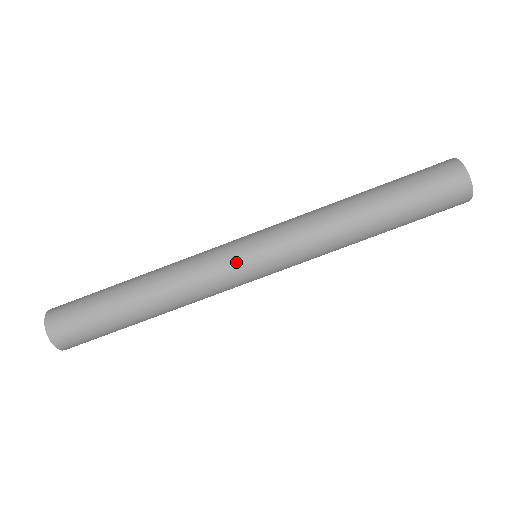
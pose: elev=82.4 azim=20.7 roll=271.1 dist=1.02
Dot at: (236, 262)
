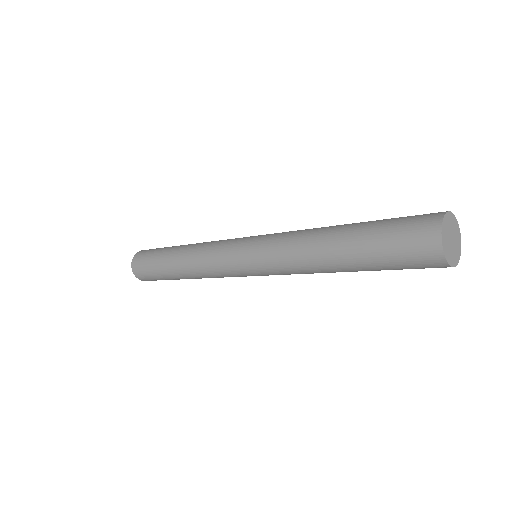
Dot at: (238, 239)
